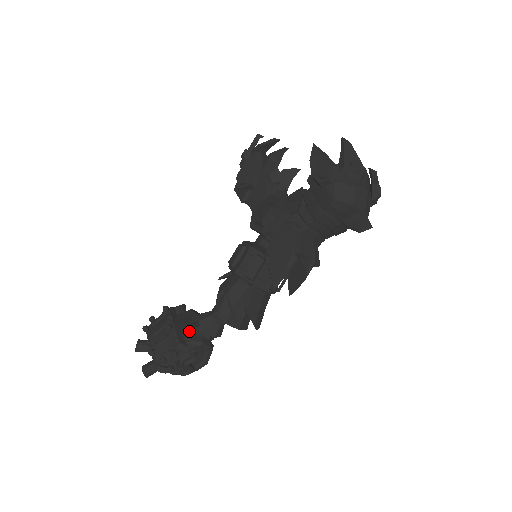
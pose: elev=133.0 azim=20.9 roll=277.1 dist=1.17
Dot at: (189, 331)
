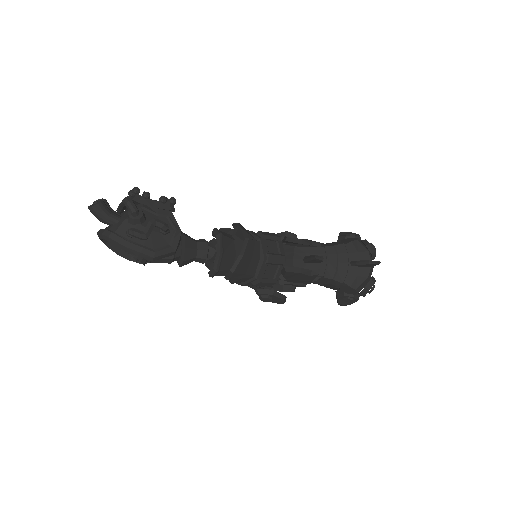
Dot at: occluded
